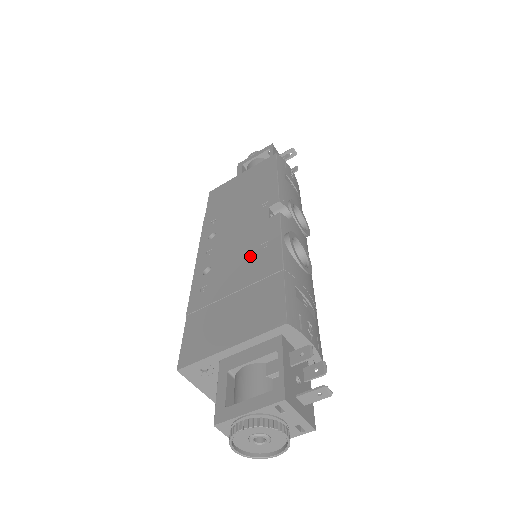
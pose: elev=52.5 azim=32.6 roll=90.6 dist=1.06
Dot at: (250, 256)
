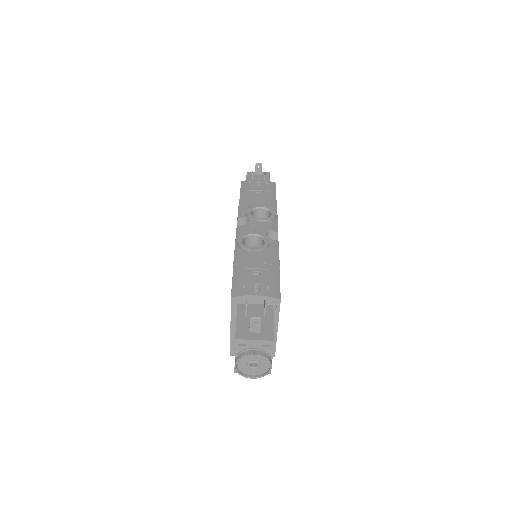
Dot at: occluded
